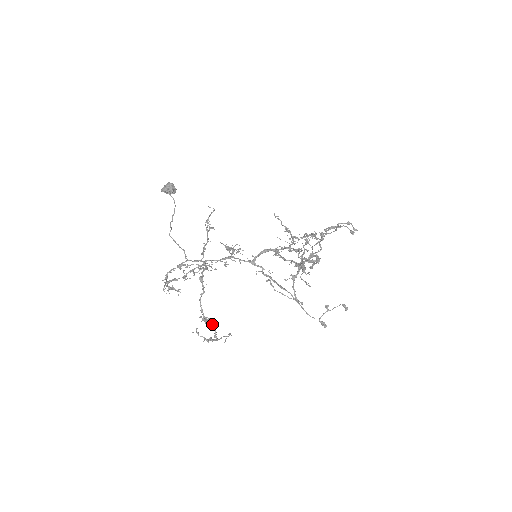
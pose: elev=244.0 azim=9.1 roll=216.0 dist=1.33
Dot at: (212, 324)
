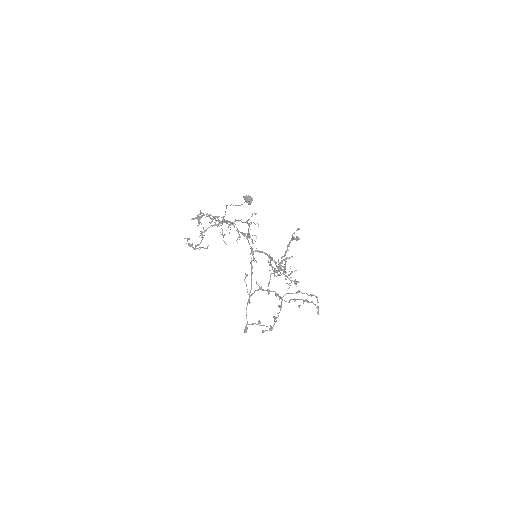
Dot at: occluded
